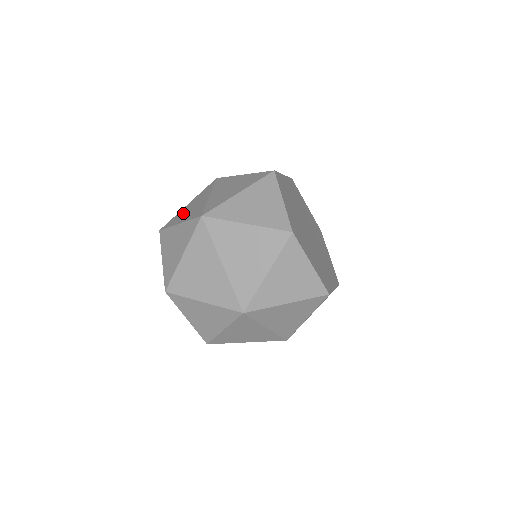
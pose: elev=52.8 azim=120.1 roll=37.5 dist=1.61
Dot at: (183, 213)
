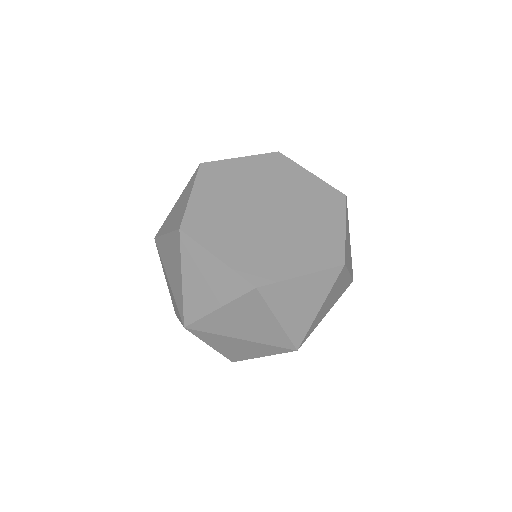
Dot at: occluded
